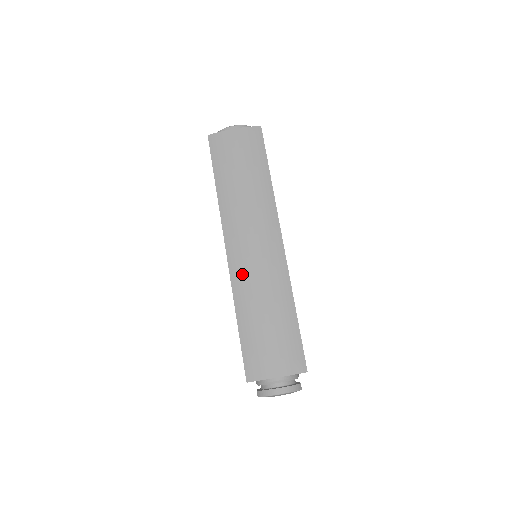
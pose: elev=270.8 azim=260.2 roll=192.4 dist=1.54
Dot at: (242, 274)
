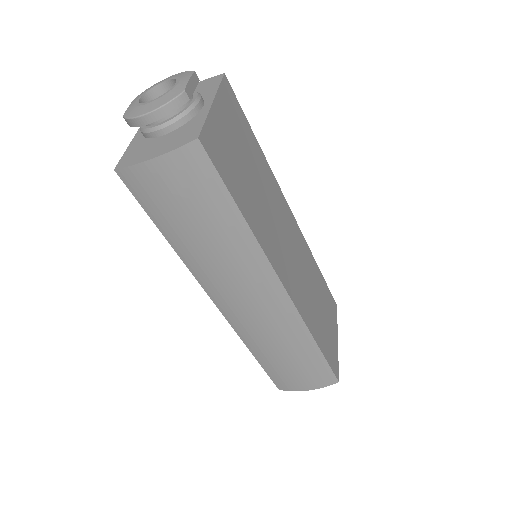
Dot at: (244, 326)
